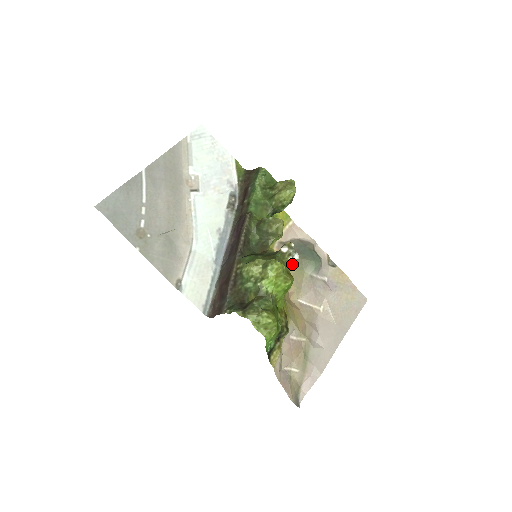
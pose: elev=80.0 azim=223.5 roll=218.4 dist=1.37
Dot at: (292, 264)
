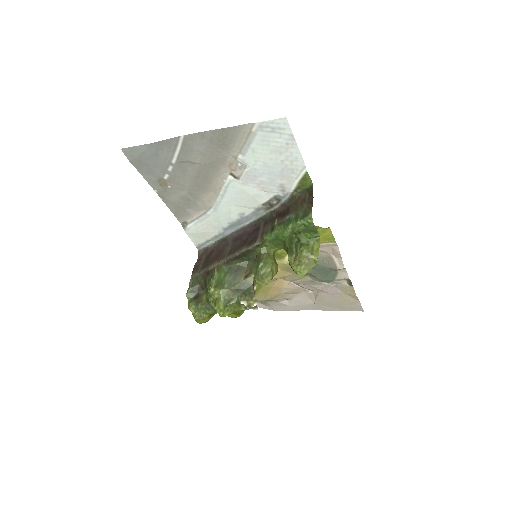
Dot at: occluded
